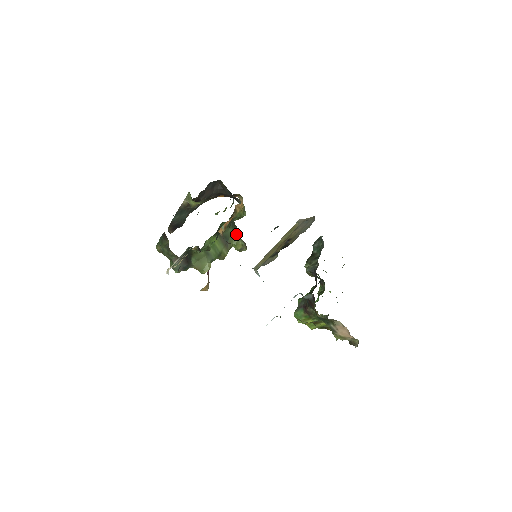
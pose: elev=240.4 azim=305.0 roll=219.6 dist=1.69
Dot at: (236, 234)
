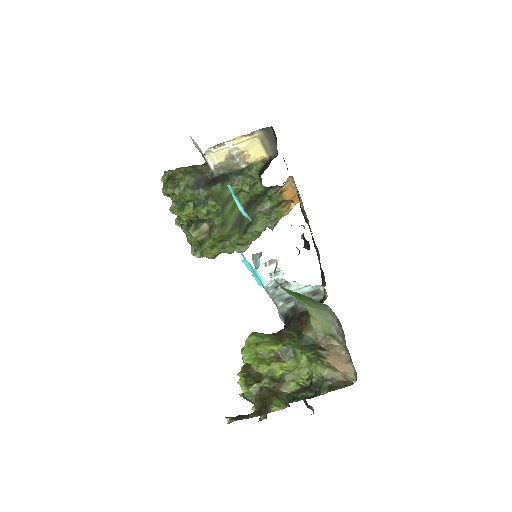
Dot at: occluded
